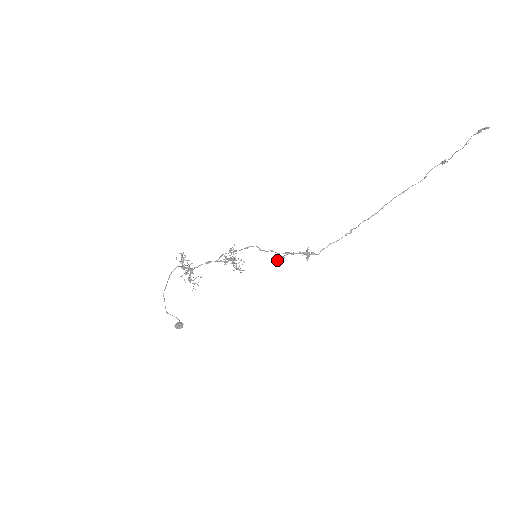
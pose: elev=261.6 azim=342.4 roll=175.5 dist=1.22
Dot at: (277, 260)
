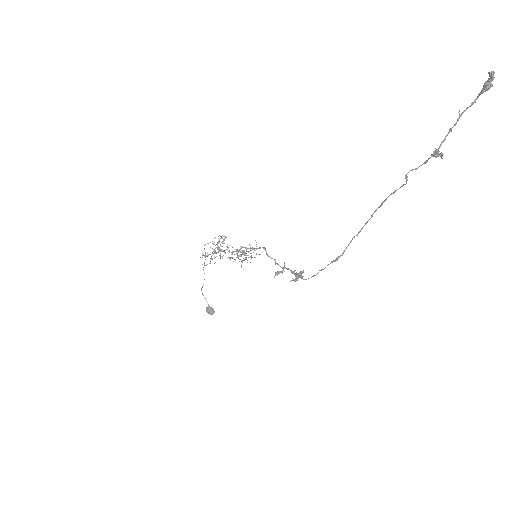
Dot at: (276, 272)
